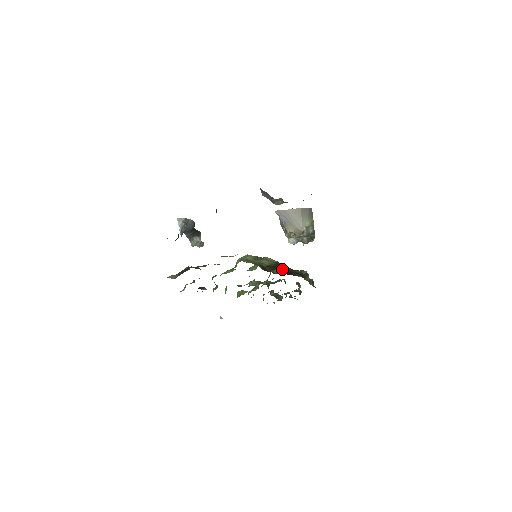
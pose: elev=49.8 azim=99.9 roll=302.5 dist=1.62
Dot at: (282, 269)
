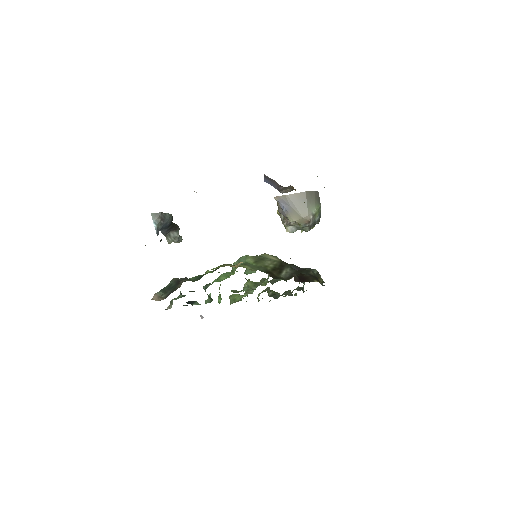
Dot at: (296, 275)
